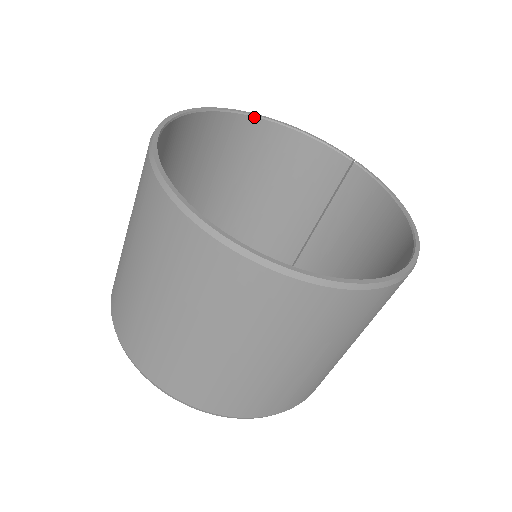
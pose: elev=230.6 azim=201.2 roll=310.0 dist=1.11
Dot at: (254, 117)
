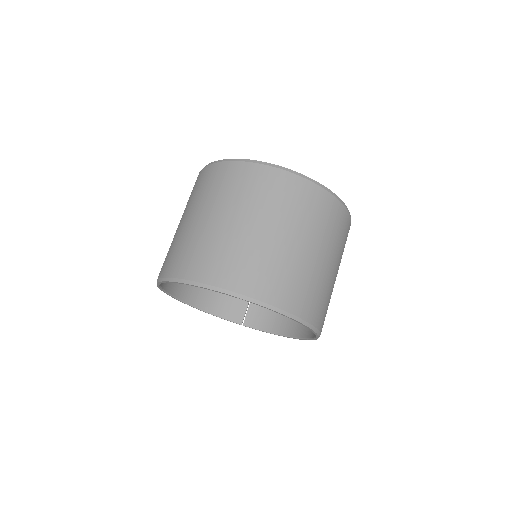
Dot at: occluded
